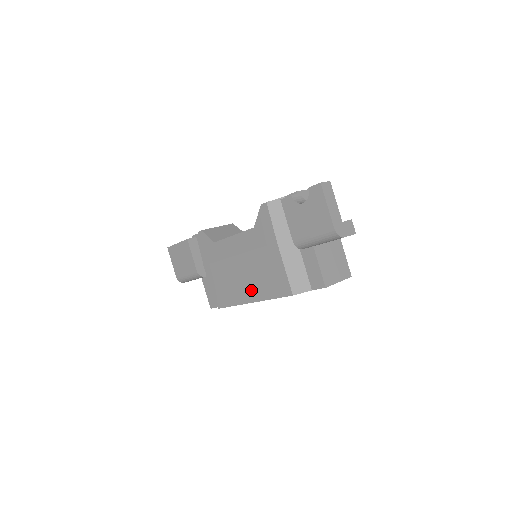
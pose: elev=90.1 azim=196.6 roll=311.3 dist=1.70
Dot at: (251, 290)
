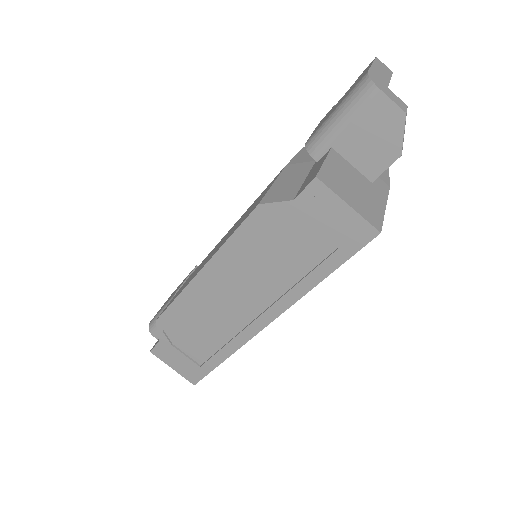
Dot at: (212, 254)
